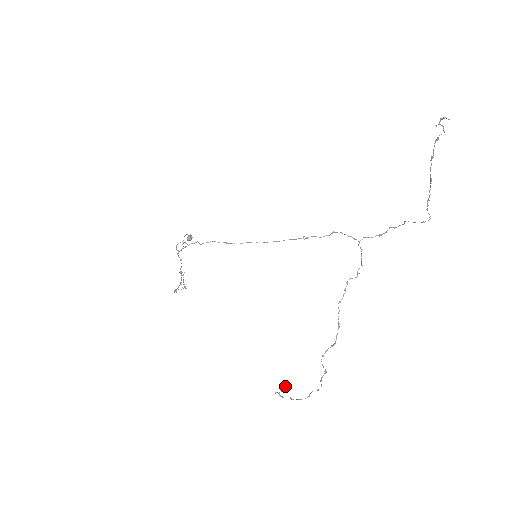
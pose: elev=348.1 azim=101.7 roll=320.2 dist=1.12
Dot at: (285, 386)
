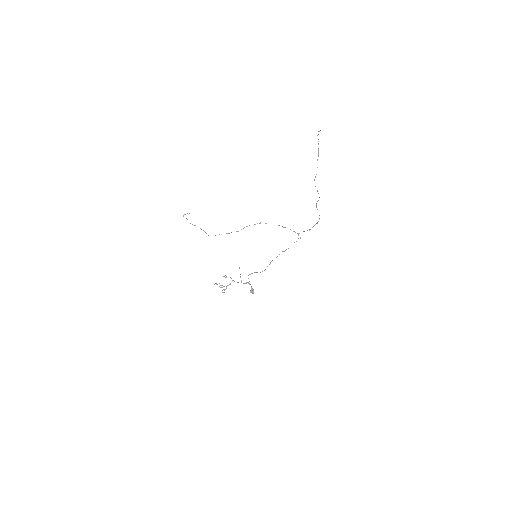
Dot at: (189, 213)
